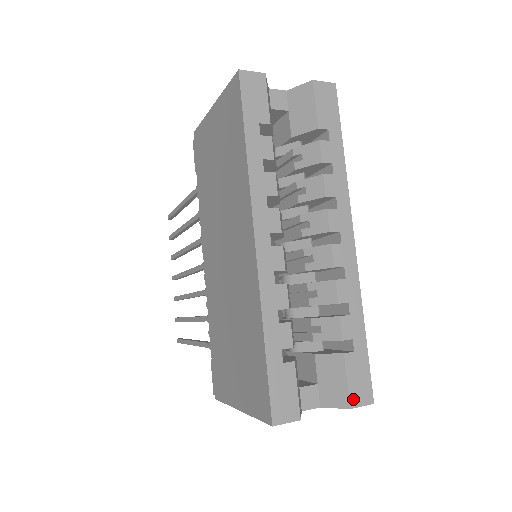
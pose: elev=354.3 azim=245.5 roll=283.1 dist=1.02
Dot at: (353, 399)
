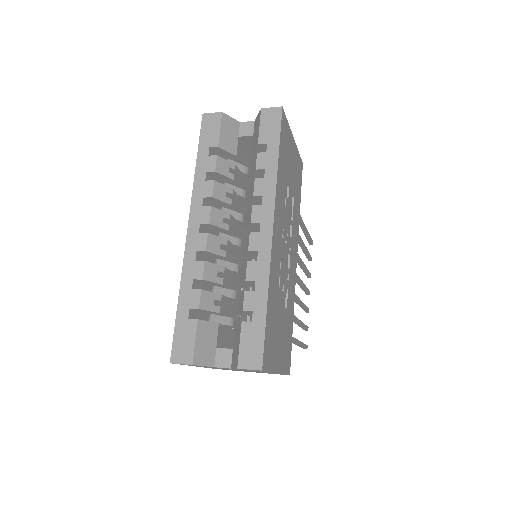
Dot at: (242, 361)
